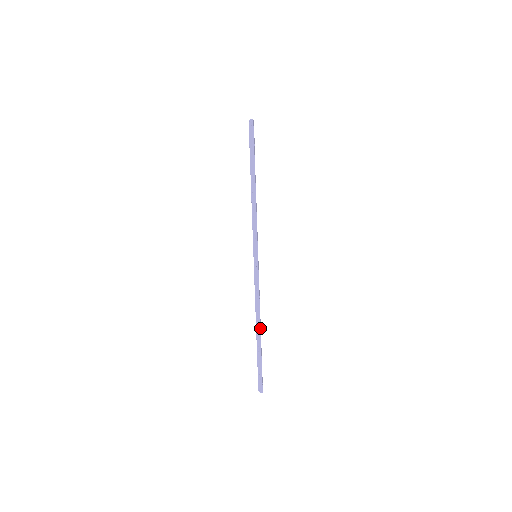
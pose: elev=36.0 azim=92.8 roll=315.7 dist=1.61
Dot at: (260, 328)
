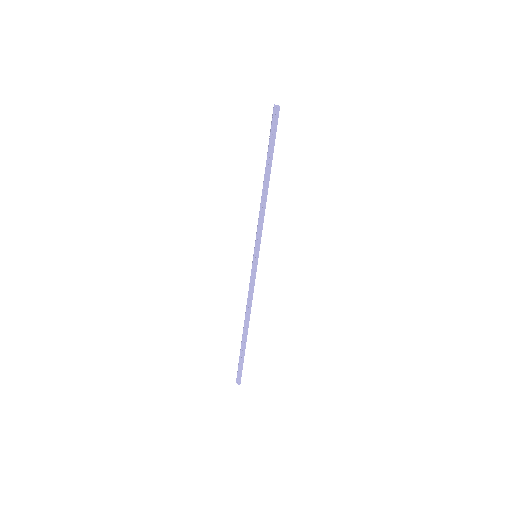
Dot at: occluded
